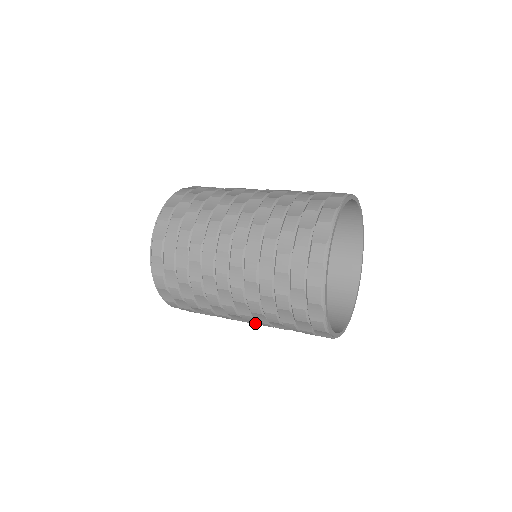
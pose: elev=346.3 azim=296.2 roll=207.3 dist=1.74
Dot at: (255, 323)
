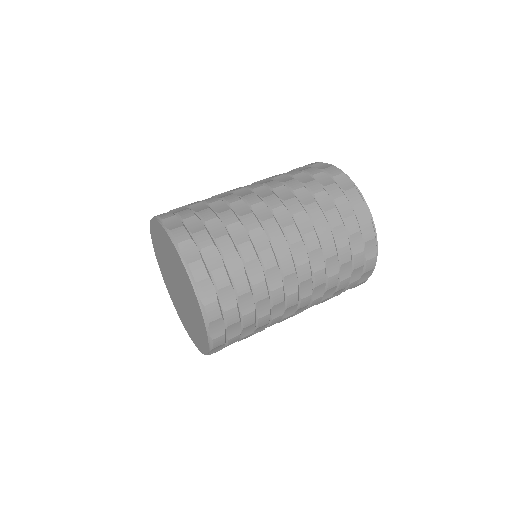
Dot at: (296, 314)
